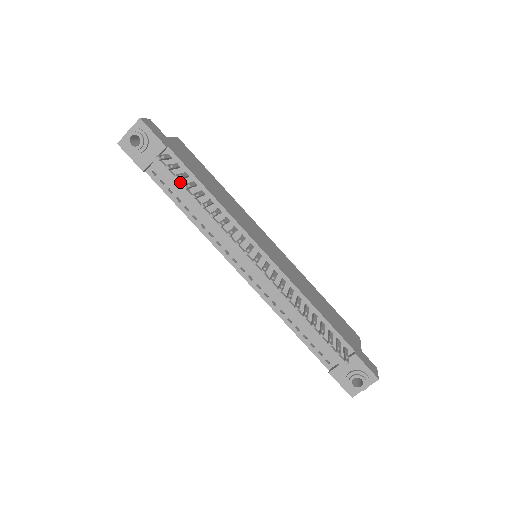
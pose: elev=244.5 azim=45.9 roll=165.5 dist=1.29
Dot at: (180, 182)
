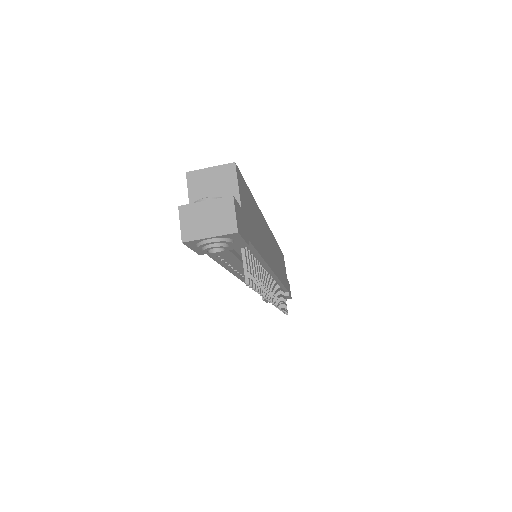
Dot at: (239, 258)
